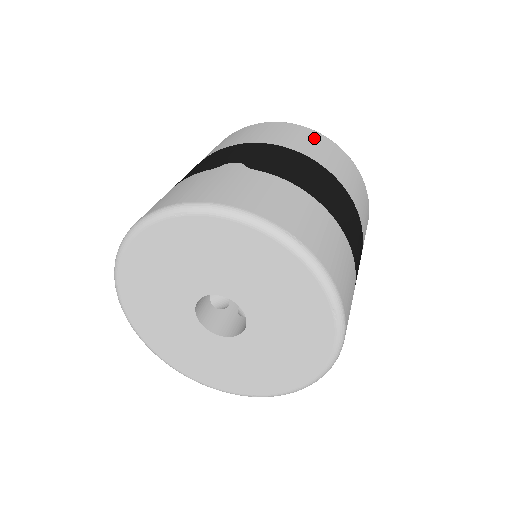
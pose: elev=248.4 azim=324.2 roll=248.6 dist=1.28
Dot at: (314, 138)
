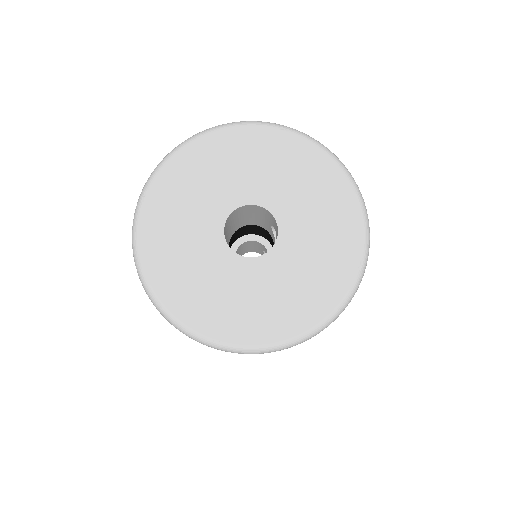
Dot at: occluded
